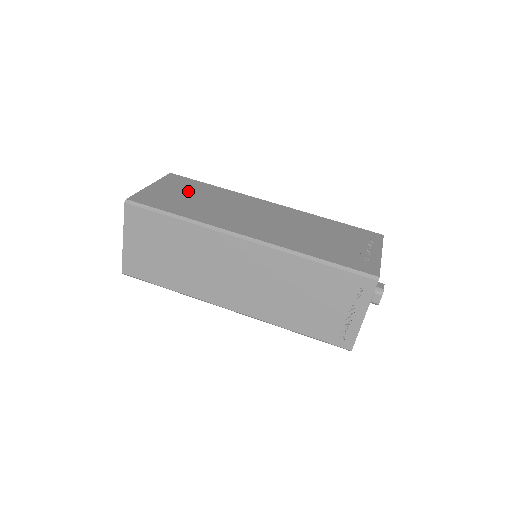
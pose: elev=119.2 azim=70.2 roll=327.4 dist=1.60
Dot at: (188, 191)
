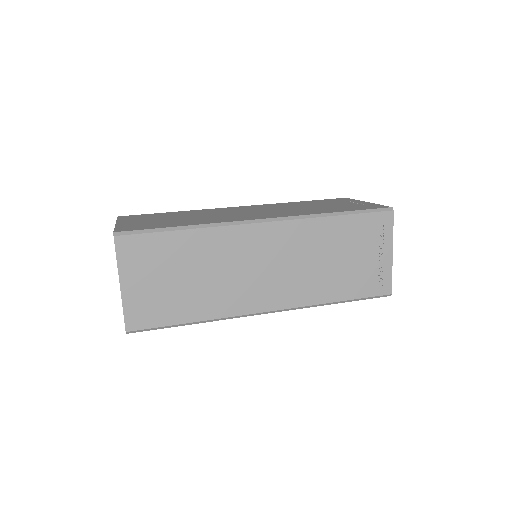
Dot at: (159, 218)
